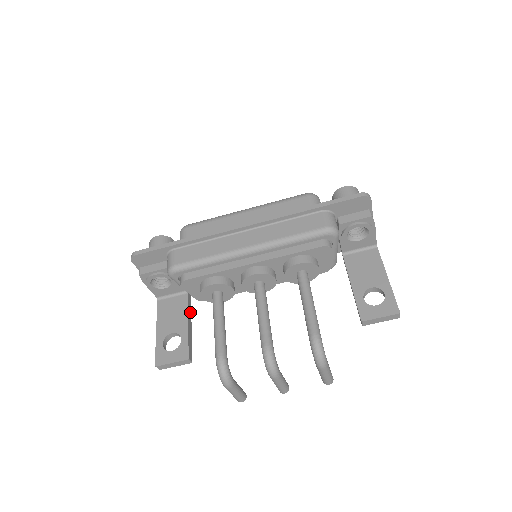
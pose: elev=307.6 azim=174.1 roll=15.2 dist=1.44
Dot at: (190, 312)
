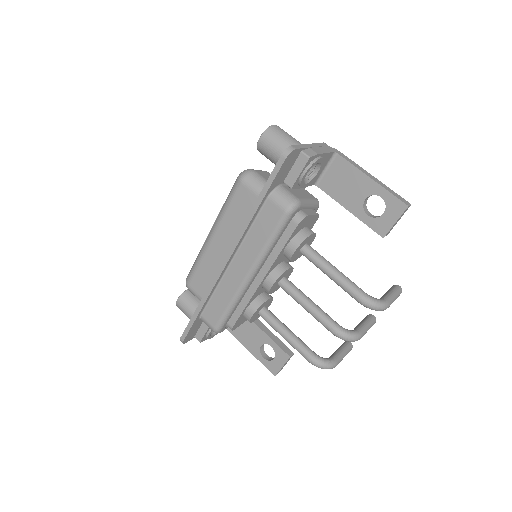
Dot at: occluded
